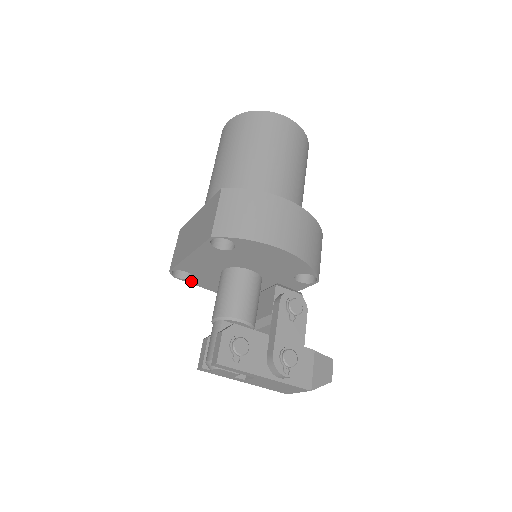
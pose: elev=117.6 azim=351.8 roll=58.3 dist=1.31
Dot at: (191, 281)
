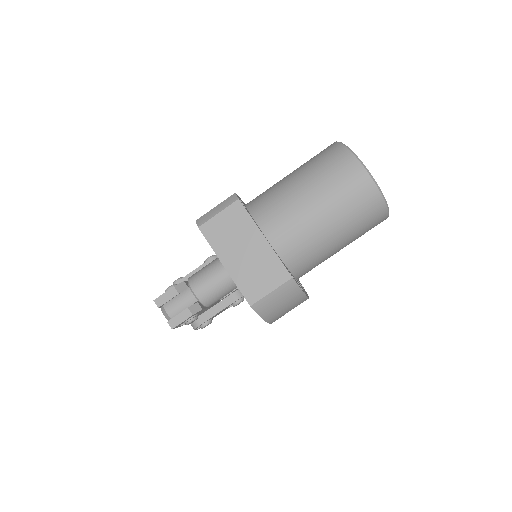
Dot at: occluded
